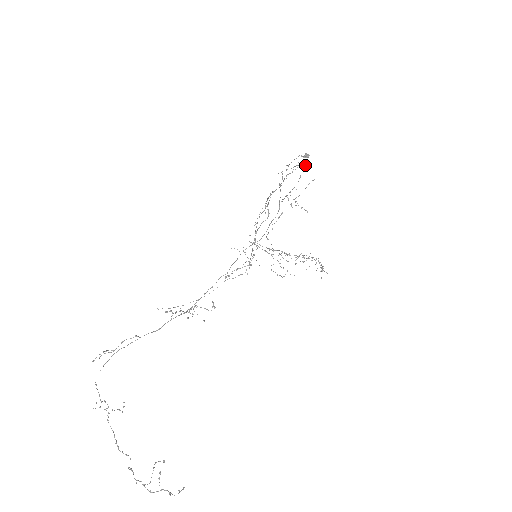
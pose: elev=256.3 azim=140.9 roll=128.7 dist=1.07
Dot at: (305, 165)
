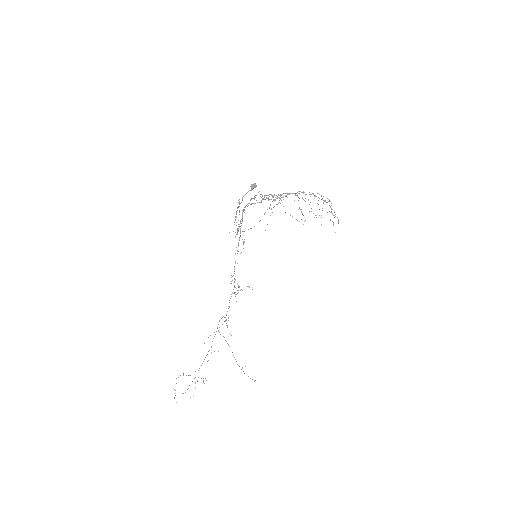
Dot at: occluded
